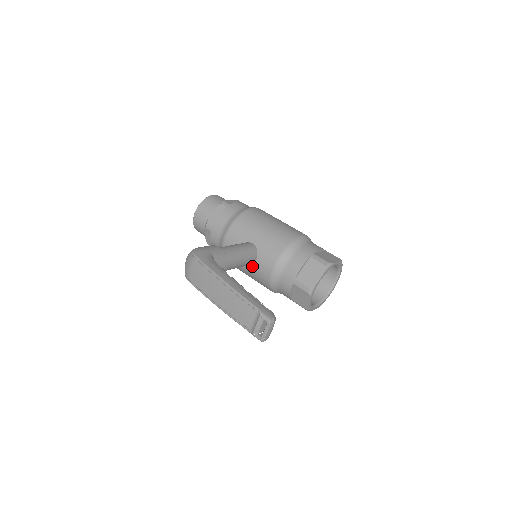
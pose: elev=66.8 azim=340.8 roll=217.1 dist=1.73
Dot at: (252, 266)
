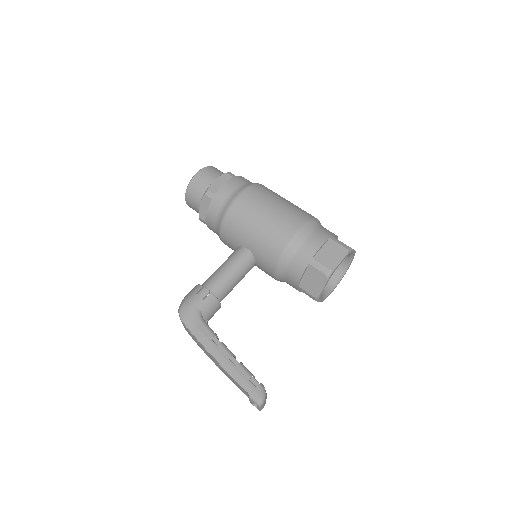
Dot at: occluded
